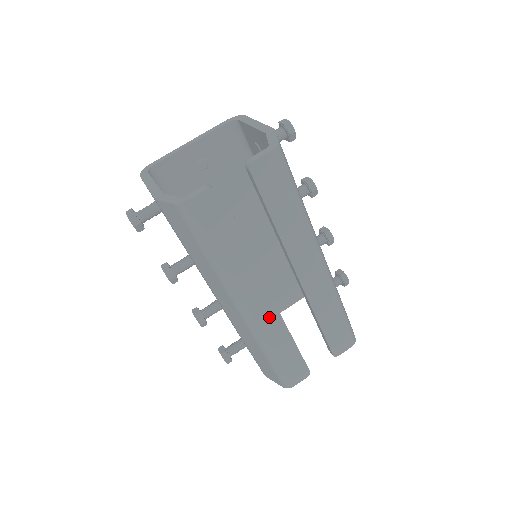
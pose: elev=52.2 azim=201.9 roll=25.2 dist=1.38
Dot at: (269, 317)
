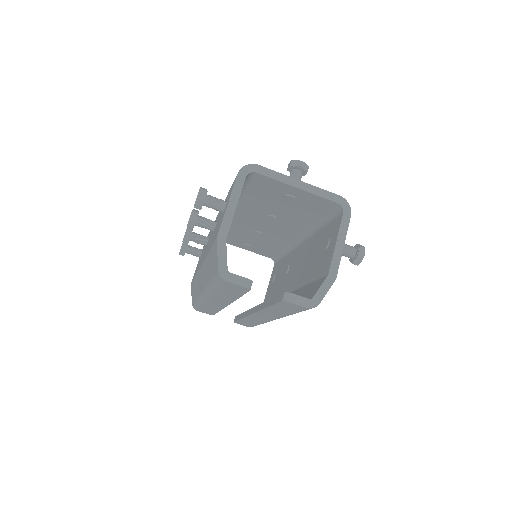
Dot at: (216, 305)
